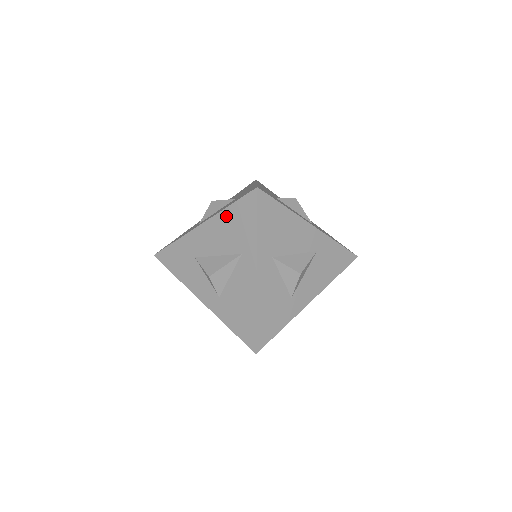
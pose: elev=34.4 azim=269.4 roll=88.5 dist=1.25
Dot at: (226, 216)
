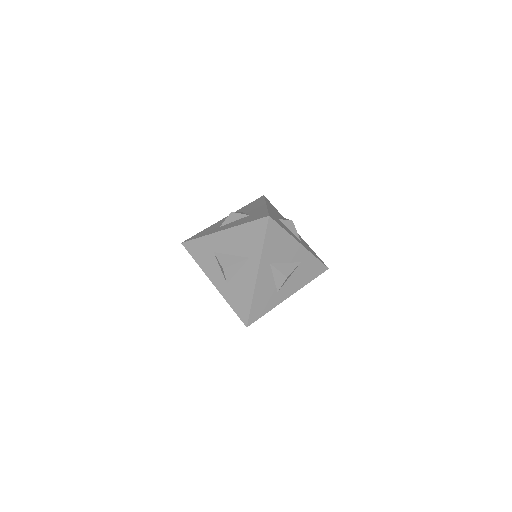
Dot at: (243, 229)
